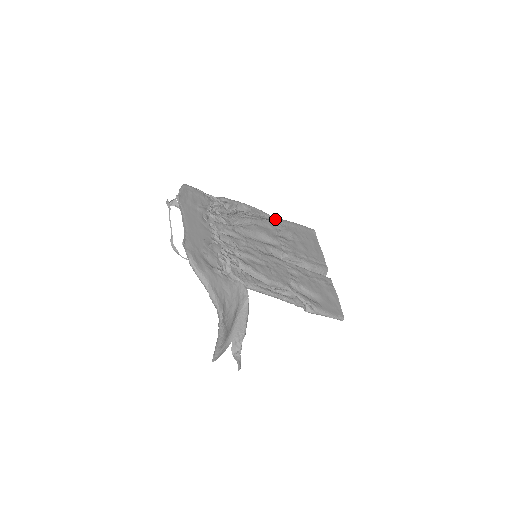
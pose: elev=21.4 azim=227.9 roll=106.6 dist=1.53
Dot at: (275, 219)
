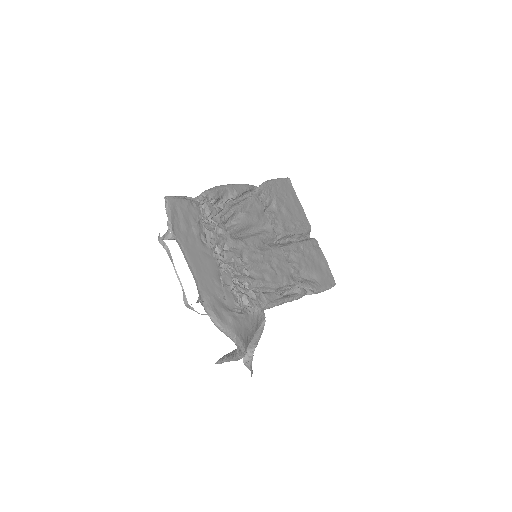
Dot at: (257, 188)
